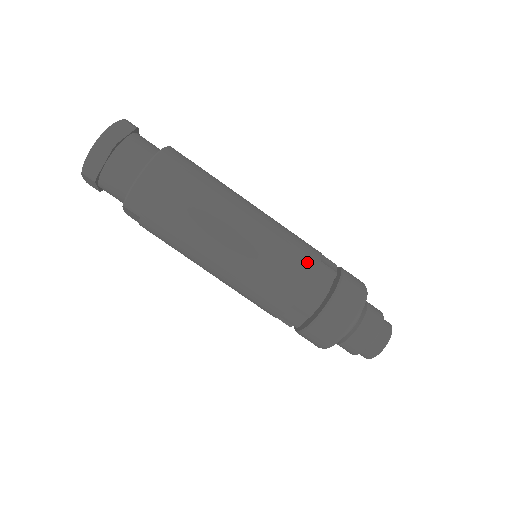
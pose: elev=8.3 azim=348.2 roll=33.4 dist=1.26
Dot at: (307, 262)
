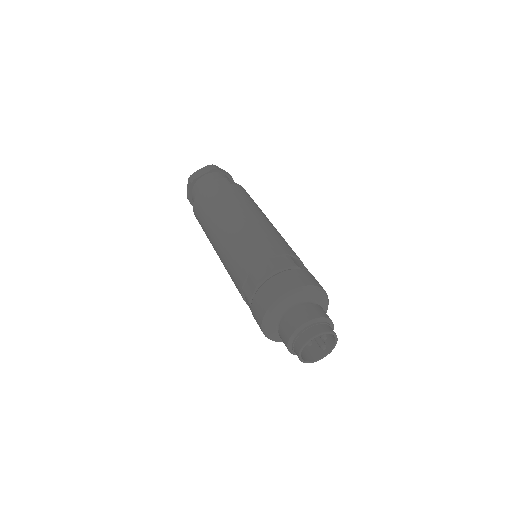
Dot at: (254, 257)
